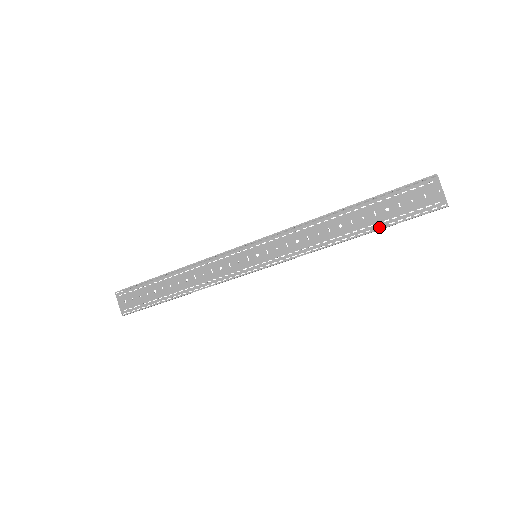
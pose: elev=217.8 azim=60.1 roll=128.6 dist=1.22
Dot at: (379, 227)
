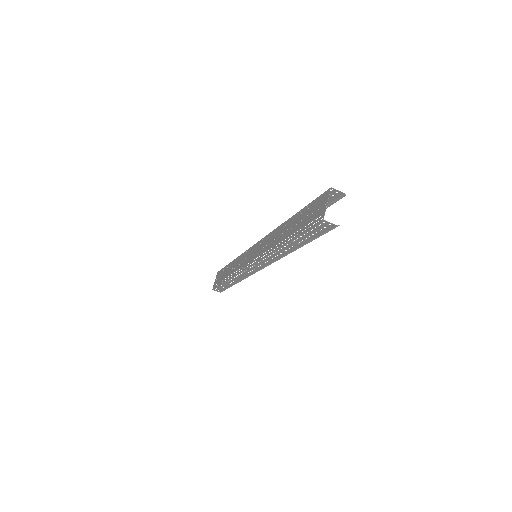
Dot at: (293, 237)
